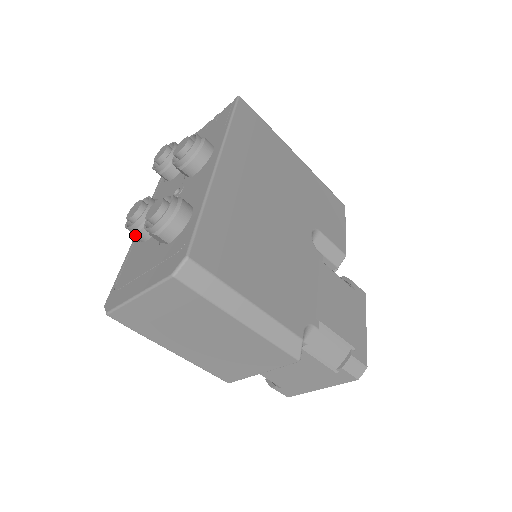
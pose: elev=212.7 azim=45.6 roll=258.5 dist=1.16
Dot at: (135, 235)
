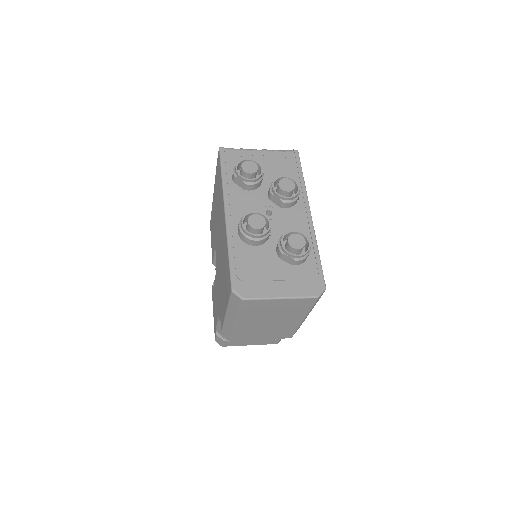
Dot at: (252, 240)
